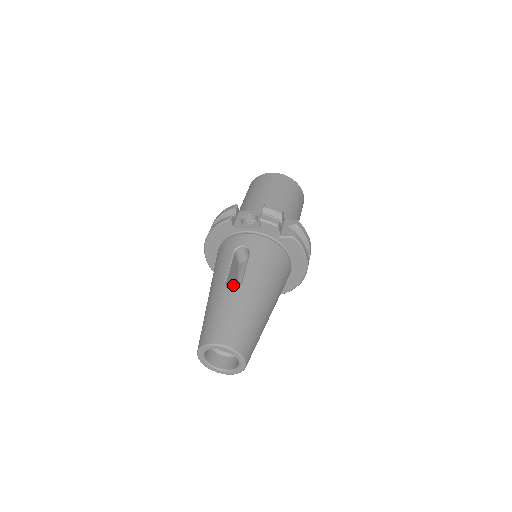
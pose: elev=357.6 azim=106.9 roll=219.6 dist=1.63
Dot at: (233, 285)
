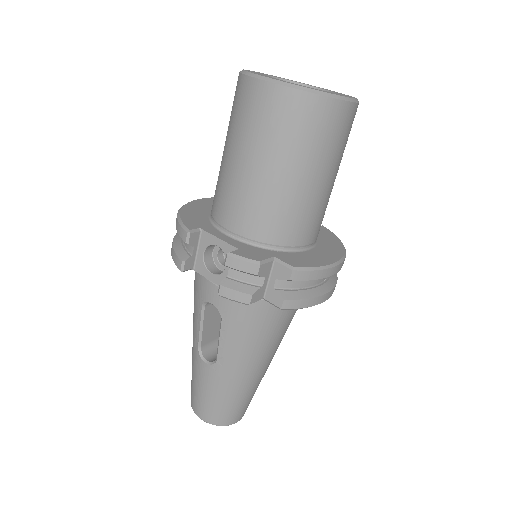
Dot at: (219, 325)
